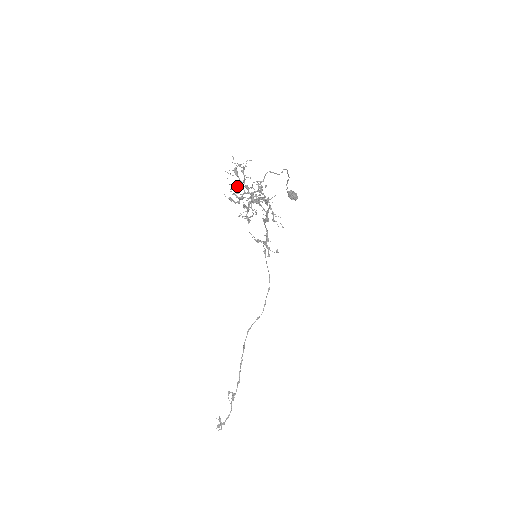
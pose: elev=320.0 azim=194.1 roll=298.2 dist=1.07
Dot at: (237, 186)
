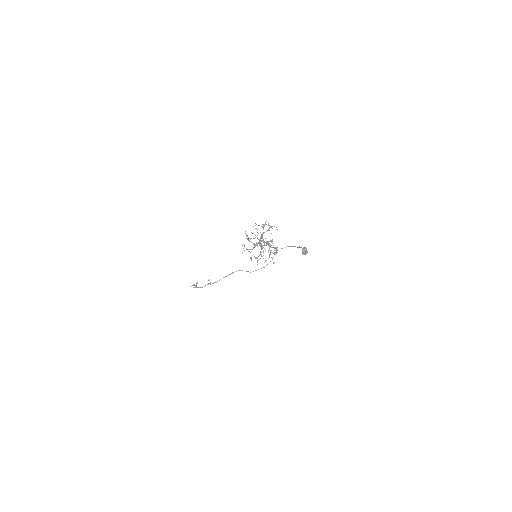
Dot at: (257, 232)
